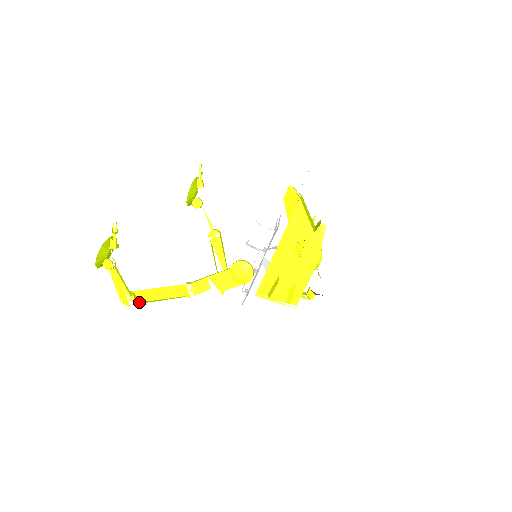
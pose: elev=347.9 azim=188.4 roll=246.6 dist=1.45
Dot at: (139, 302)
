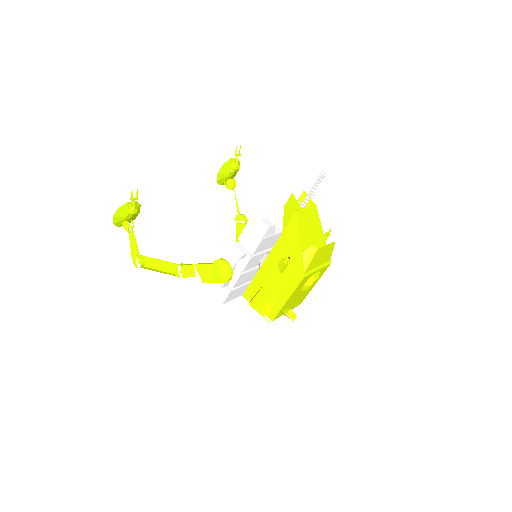
Dot at: (146, 267)
